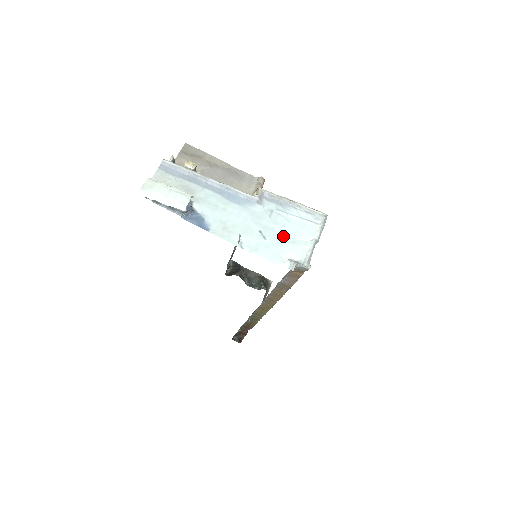
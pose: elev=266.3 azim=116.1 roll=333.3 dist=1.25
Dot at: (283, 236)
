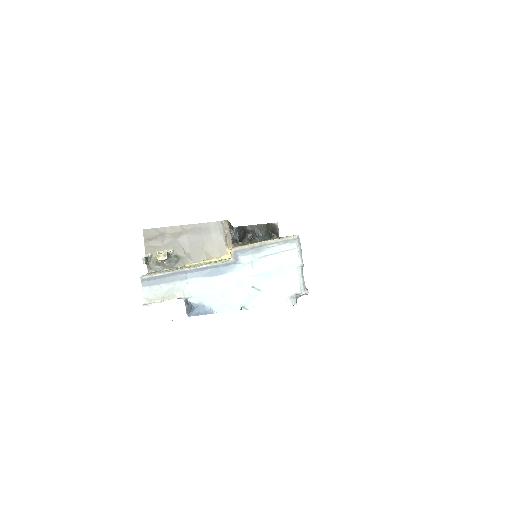
Dot at: (273, 278)
